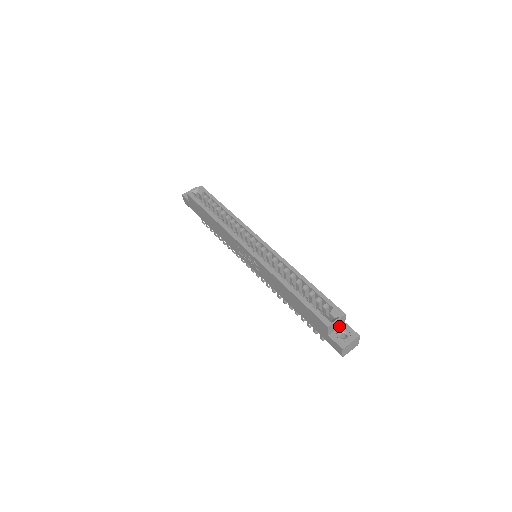
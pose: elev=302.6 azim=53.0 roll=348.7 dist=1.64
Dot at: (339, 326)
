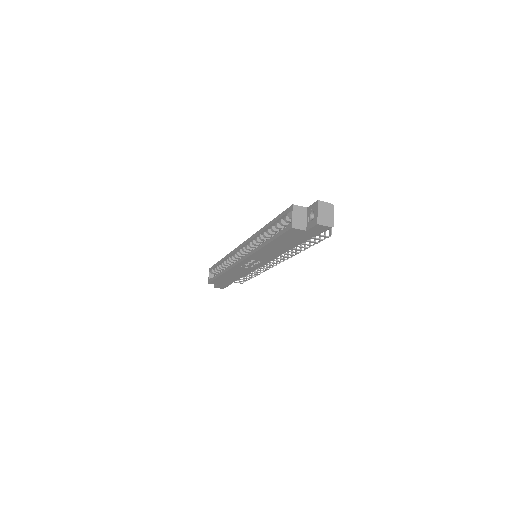
Dot at: (306, 216)
